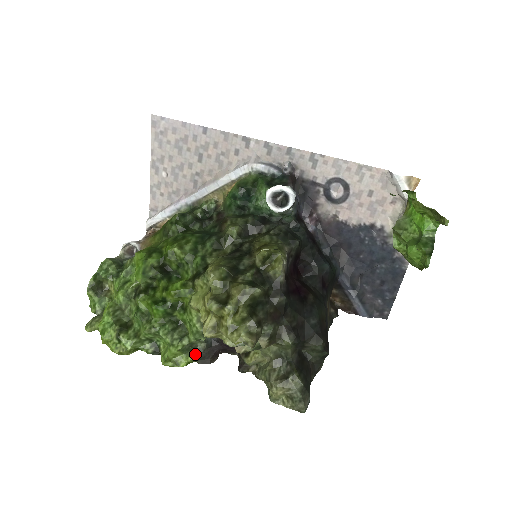
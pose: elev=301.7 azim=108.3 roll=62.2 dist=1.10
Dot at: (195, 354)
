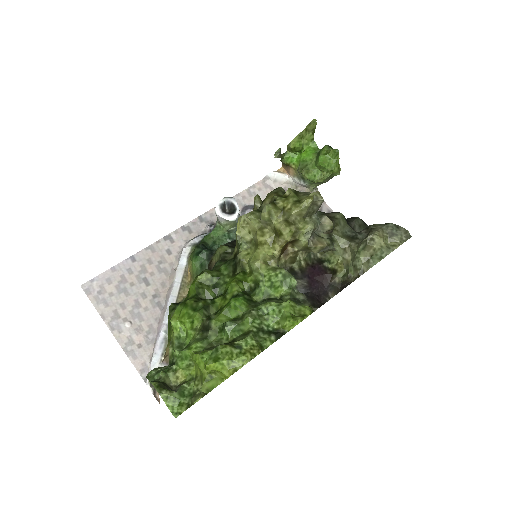
Dot at: (305, 305)
